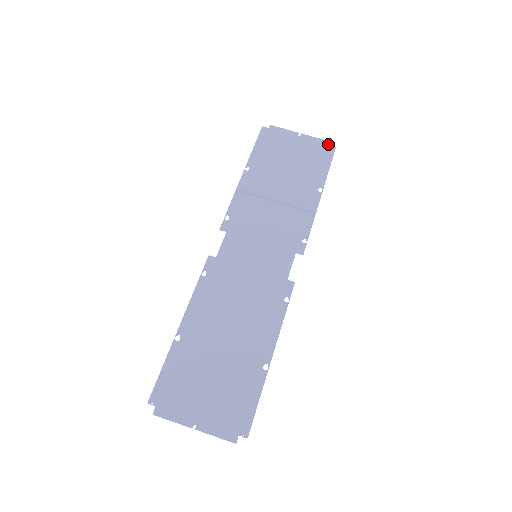
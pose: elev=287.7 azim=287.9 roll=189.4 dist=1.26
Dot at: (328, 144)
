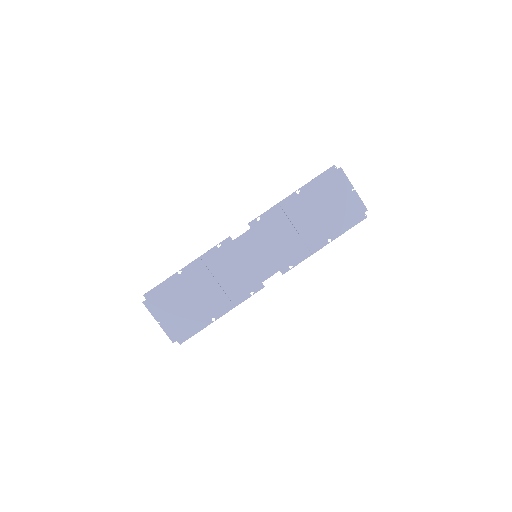
Dot at: (365, 211)
